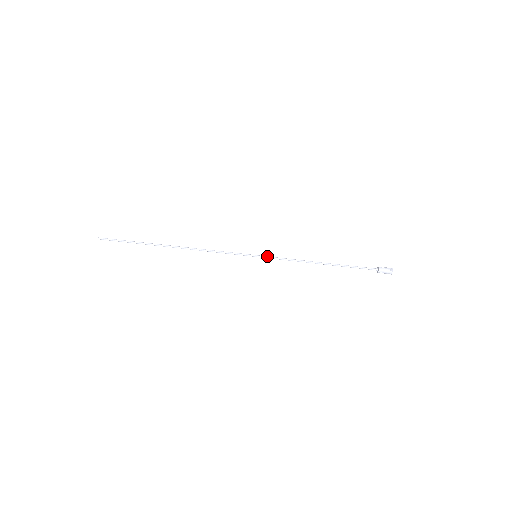
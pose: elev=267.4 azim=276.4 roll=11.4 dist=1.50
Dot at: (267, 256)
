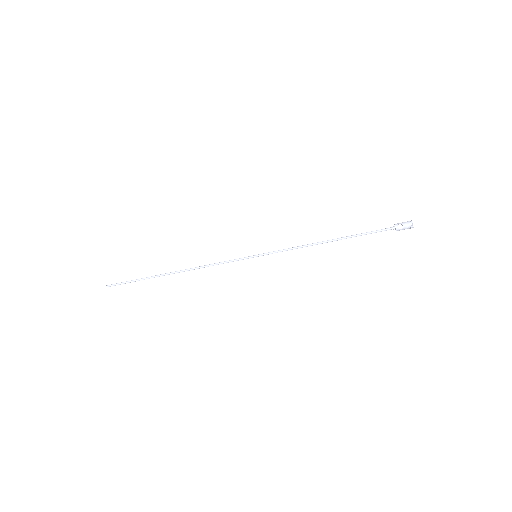
Dot at: (267, 254)
